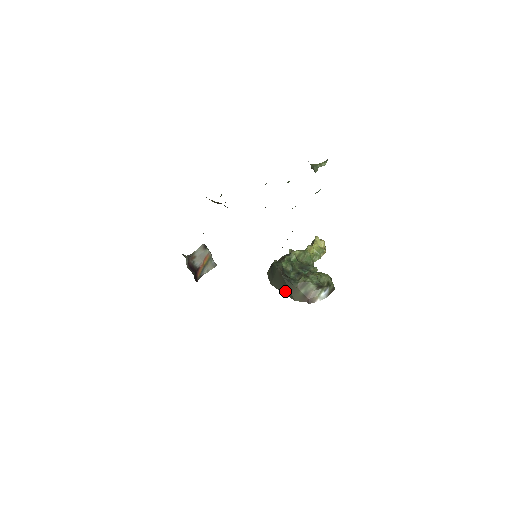
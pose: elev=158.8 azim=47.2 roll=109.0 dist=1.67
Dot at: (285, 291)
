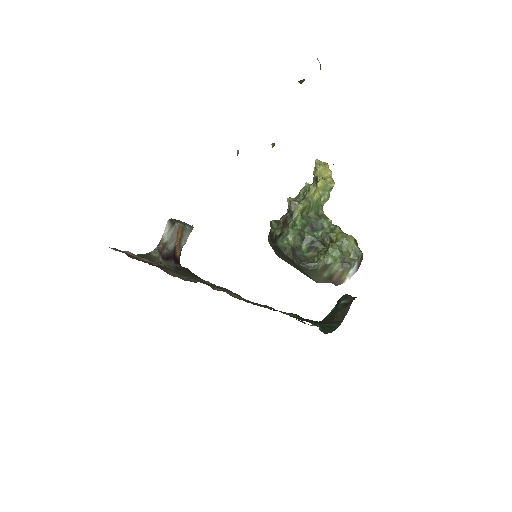
Dot at: (301, 271)
